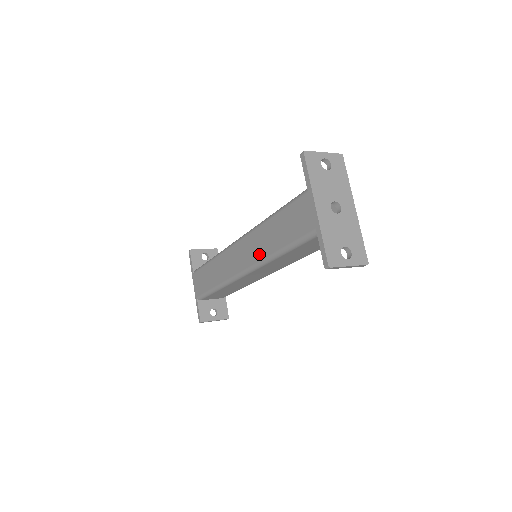
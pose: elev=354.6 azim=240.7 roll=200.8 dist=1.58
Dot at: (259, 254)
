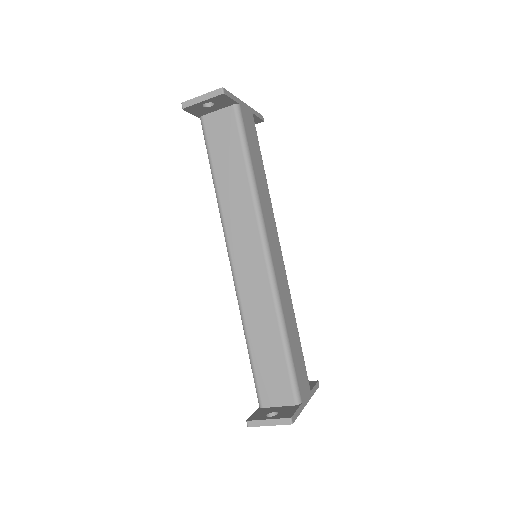
Dot at: occluded
